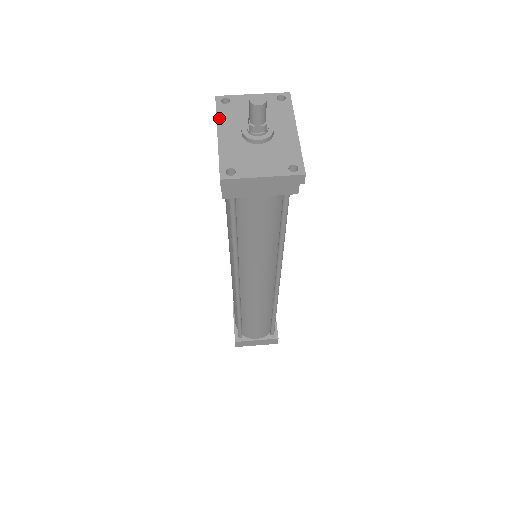
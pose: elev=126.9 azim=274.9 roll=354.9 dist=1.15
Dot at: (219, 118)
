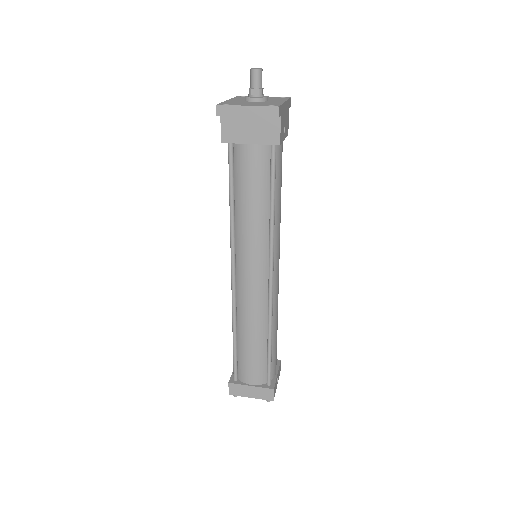
Dot at: (234, 98)
